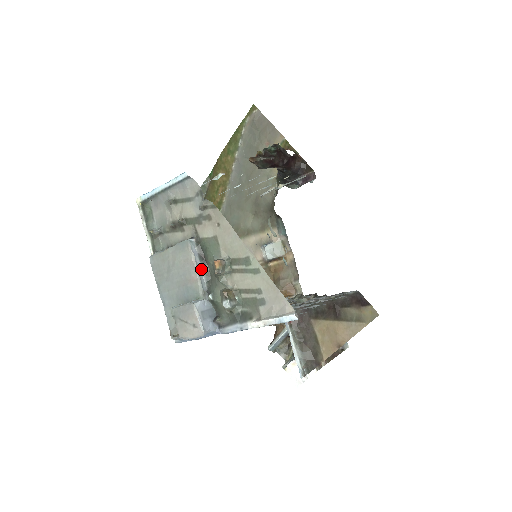
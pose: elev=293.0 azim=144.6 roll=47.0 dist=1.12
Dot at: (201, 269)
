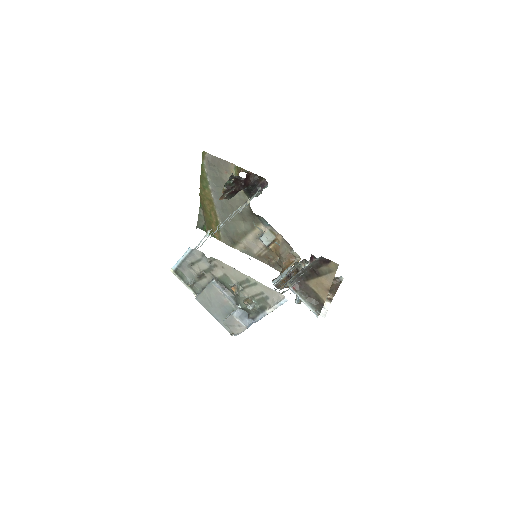
Dot at: (227, 294)
